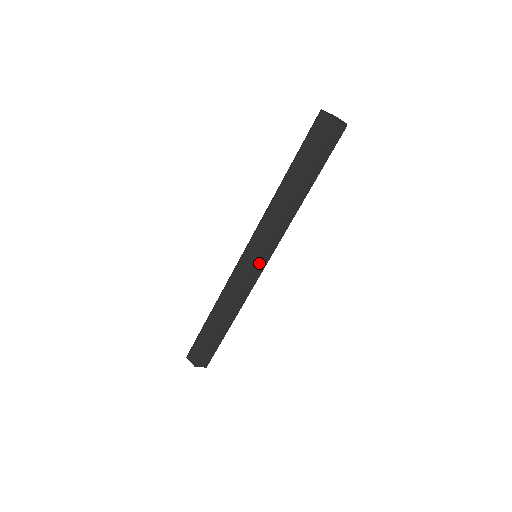
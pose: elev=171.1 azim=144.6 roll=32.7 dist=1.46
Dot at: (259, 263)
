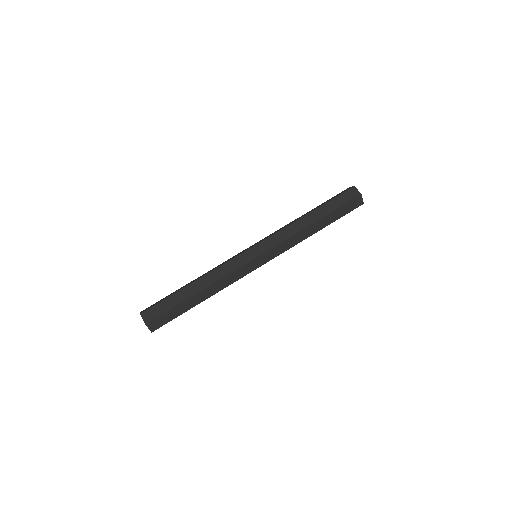
Dot at: (260, 260)
